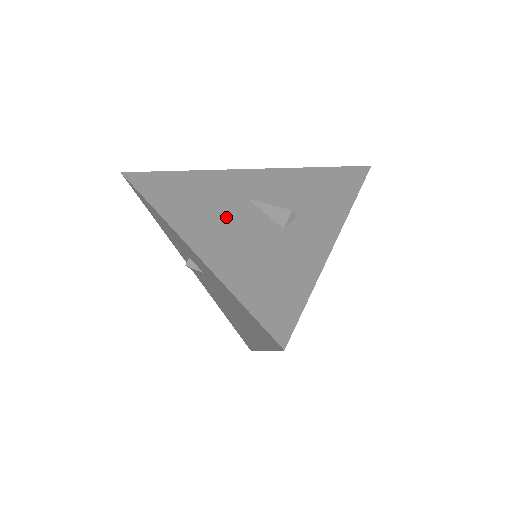
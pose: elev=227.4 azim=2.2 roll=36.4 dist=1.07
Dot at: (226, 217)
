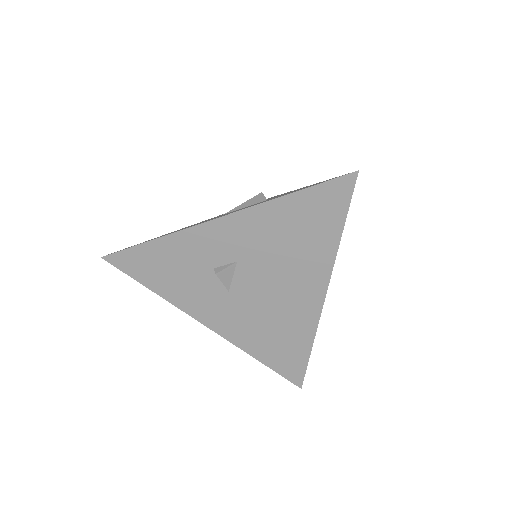
Dot at: occluded
